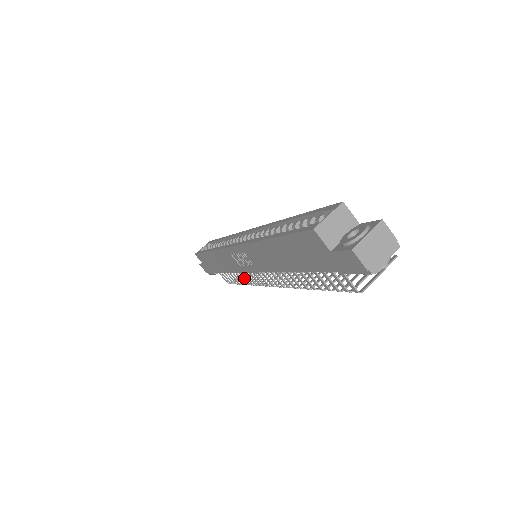
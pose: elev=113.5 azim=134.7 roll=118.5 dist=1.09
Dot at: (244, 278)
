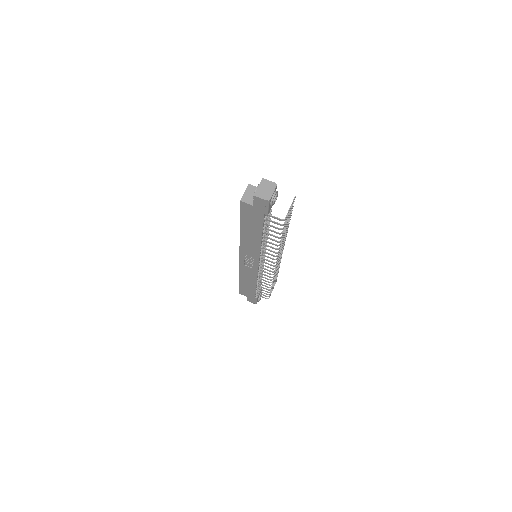
Dot at: (265, 280)
